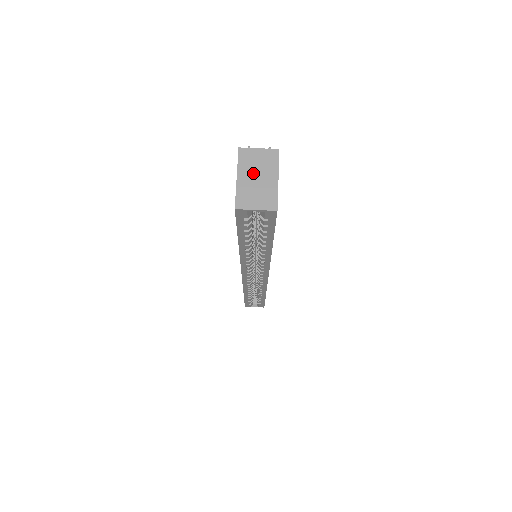
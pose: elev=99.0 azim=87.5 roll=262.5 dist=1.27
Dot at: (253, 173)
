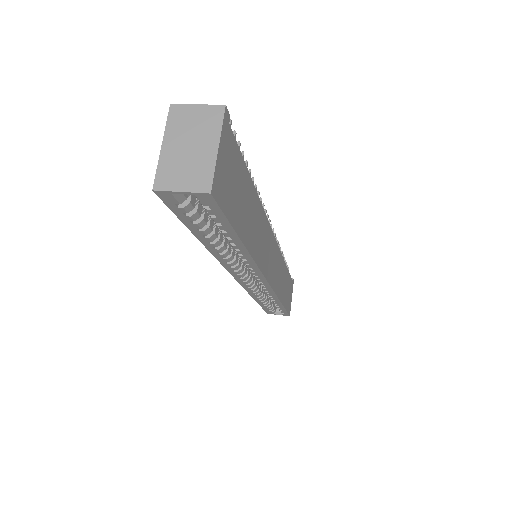
Dot at: (184, 139)
